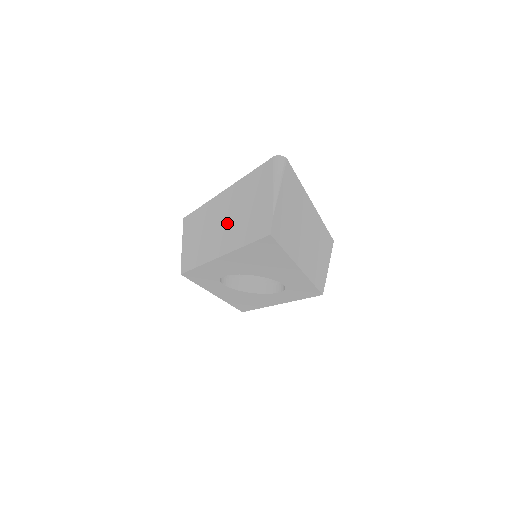
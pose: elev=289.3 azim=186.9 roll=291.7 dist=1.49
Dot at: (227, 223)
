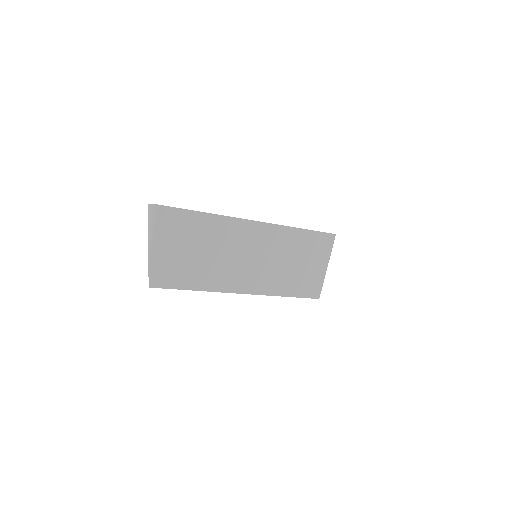
Dot at: occluded
